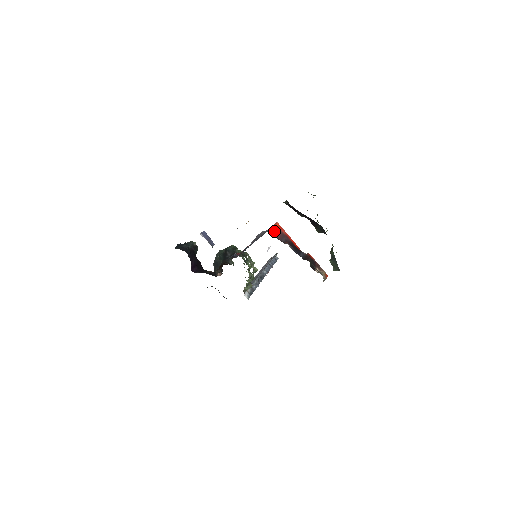
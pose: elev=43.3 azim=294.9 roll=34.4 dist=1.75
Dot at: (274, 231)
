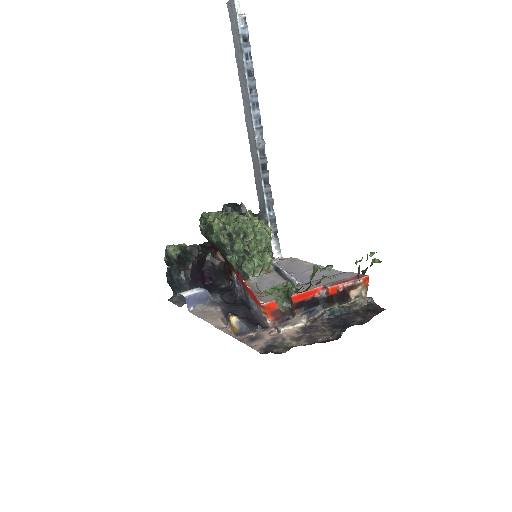
Dot at: (269, 316)
